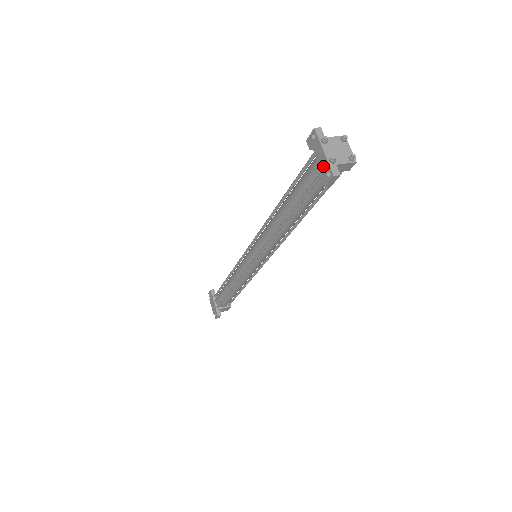
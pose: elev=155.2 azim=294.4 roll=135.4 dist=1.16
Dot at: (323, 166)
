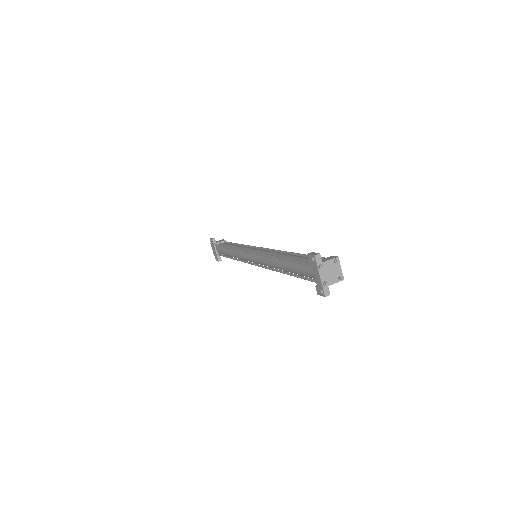
Dot at: (318, 283)
